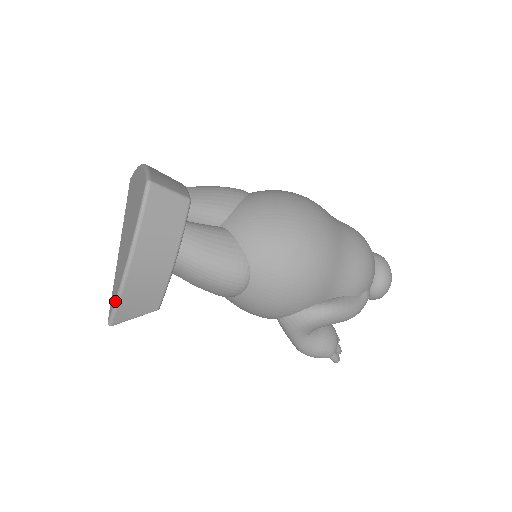
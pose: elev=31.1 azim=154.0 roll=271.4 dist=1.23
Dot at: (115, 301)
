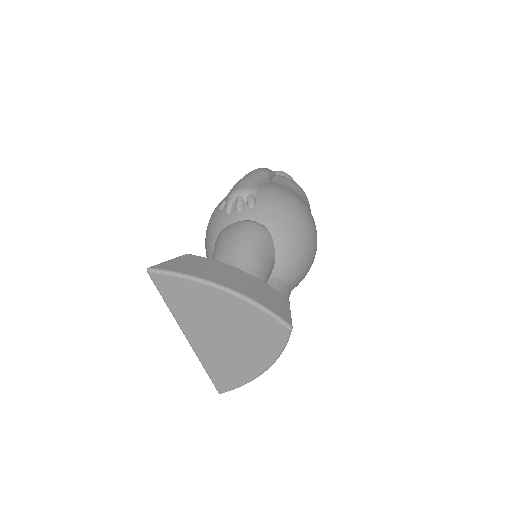
Dot at: occluded
